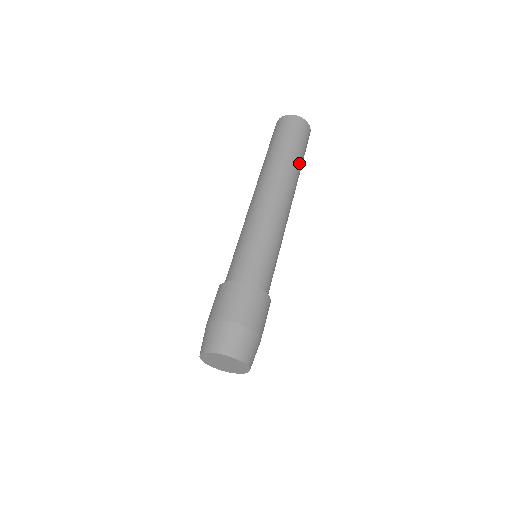
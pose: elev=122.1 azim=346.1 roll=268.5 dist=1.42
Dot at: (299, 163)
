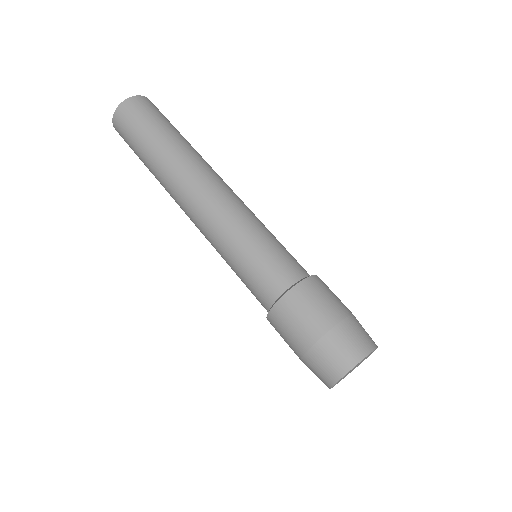
Dot at: occluded
